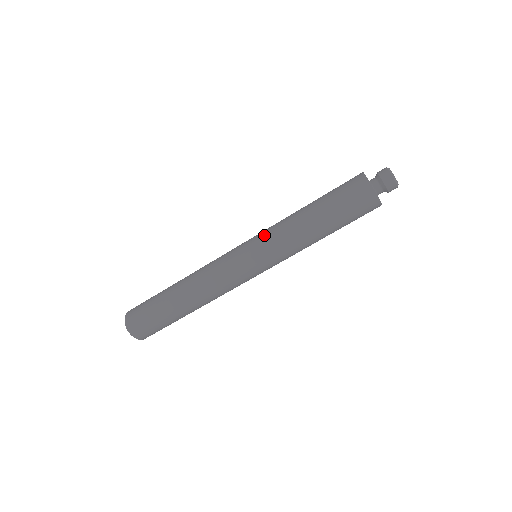
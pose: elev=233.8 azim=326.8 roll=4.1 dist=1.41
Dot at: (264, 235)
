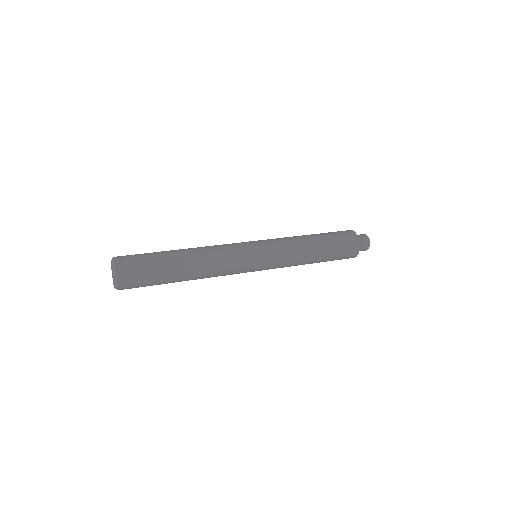
Dot at: (278, 249)
